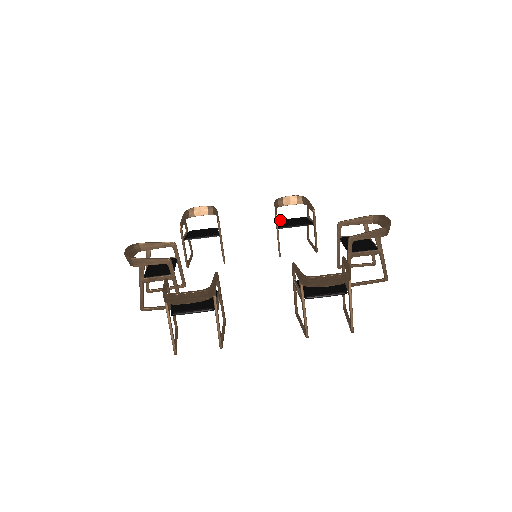
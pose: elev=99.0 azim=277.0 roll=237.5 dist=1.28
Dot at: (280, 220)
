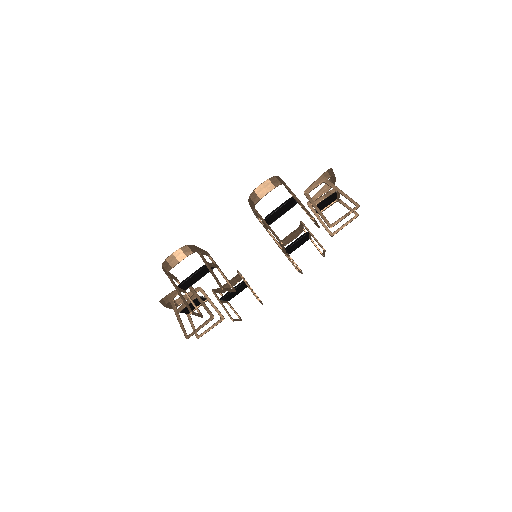
Dot at: occluded
